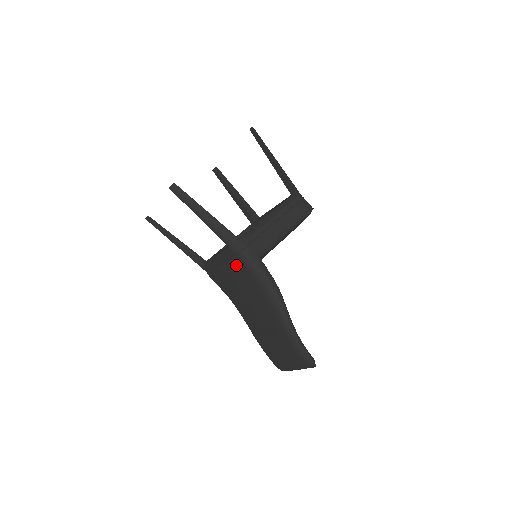
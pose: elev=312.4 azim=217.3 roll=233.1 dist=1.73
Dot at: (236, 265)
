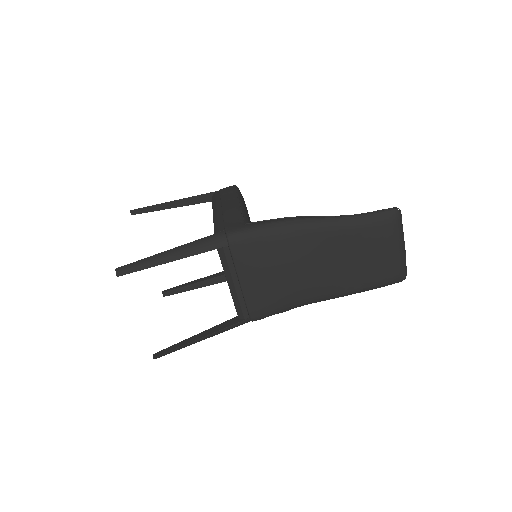
Dot at: (243, 255)
